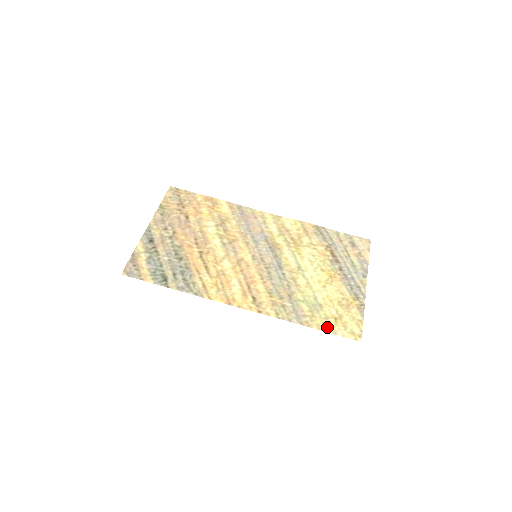
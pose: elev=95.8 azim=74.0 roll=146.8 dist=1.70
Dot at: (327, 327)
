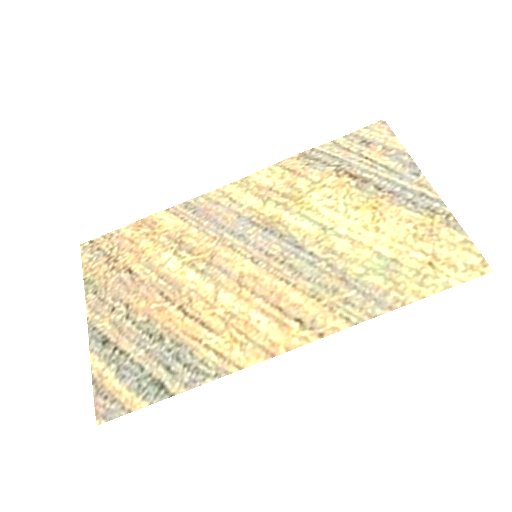
Dot at: (429, 286)
